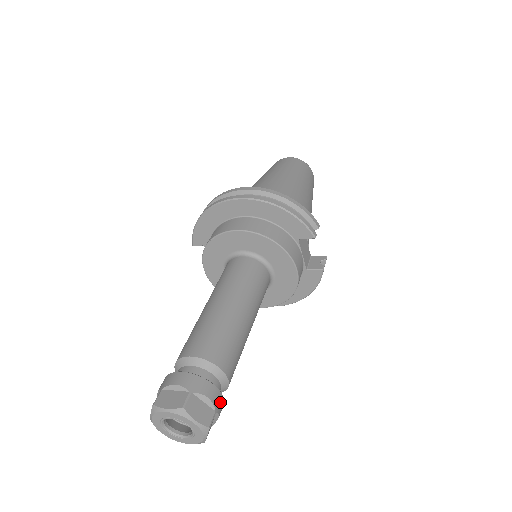
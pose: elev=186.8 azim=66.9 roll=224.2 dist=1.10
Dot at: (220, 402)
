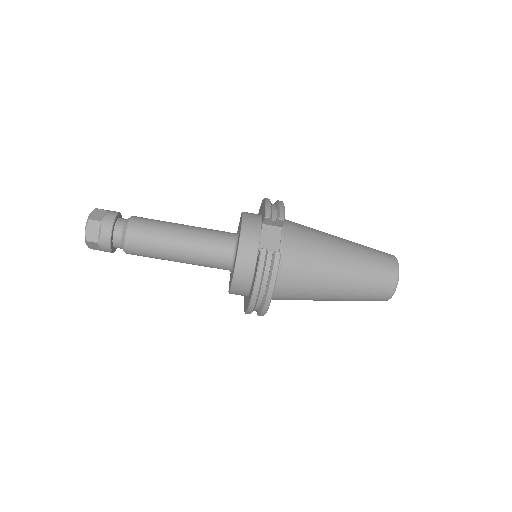
Dot at: (108, 224)
